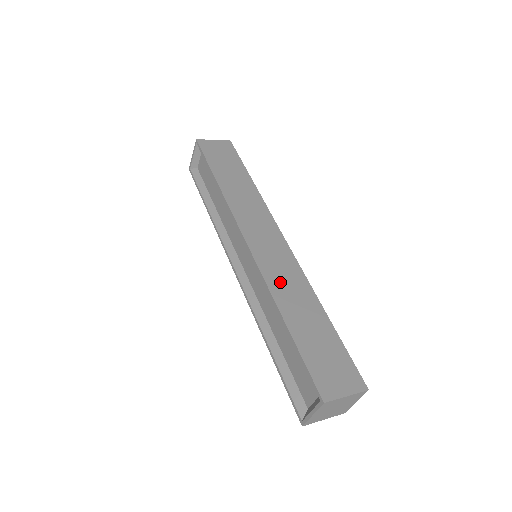
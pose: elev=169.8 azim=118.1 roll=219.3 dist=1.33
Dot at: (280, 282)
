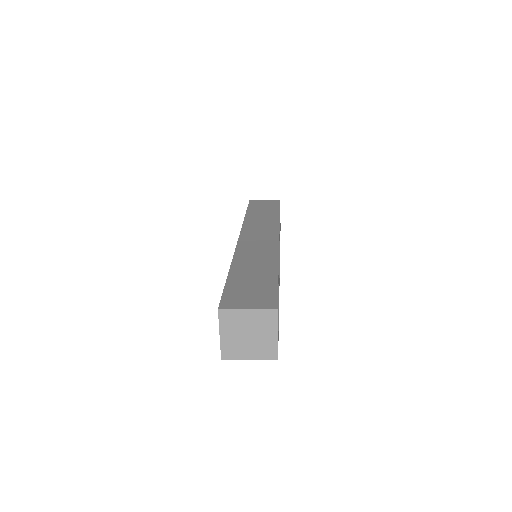
Dot at: (248, 254)
